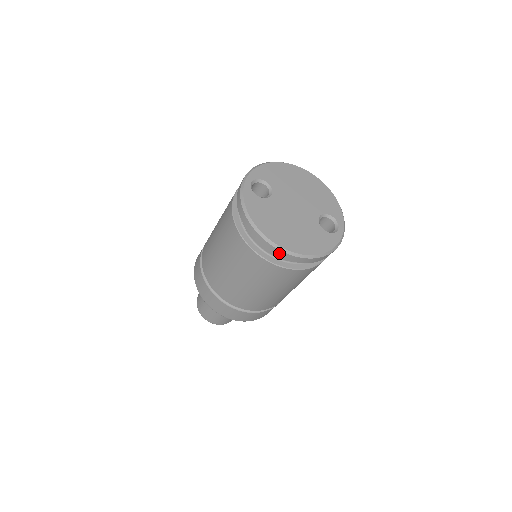
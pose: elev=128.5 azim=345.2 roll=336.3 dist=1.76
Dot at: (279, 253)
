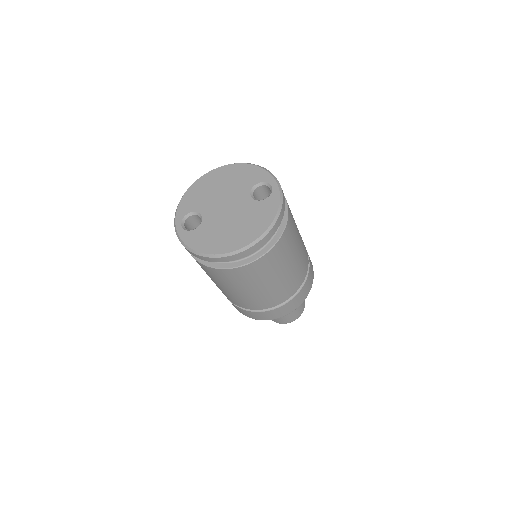
Dot at: (241, 255)
